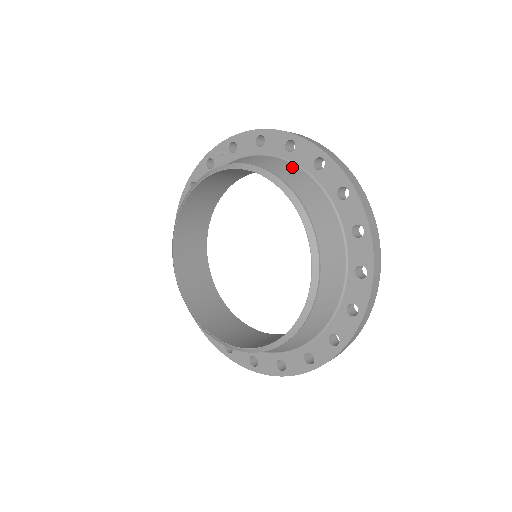
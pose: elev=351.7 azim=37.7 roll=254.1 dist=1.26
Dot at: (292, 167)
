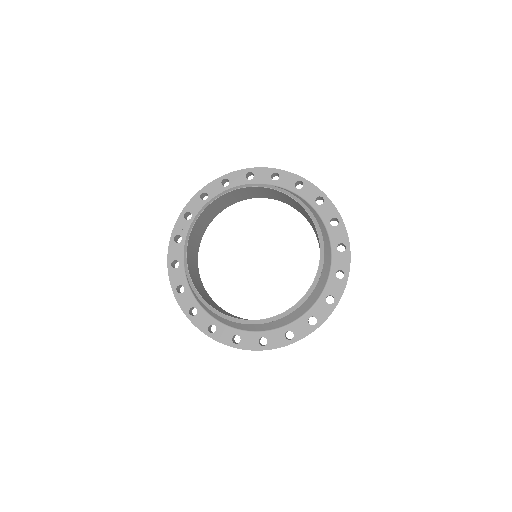
Dot at: occluded
